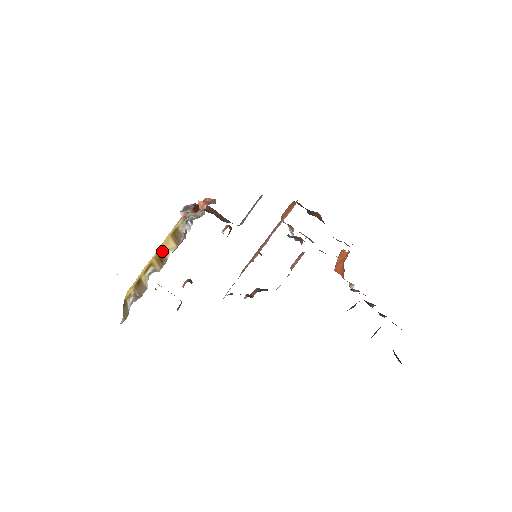
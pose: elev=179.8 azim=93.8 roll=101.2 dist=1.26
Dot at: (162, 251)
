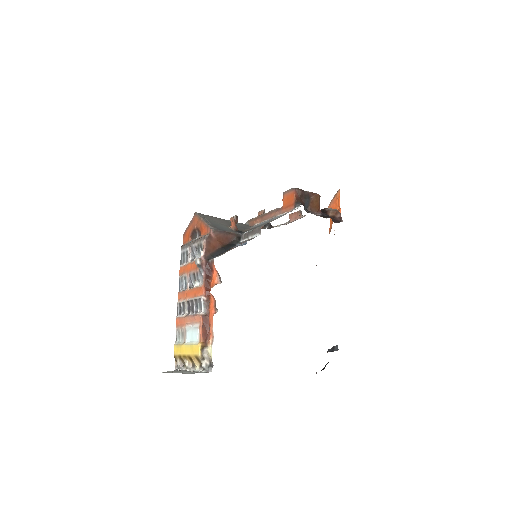
Dot at: (191, 358)
